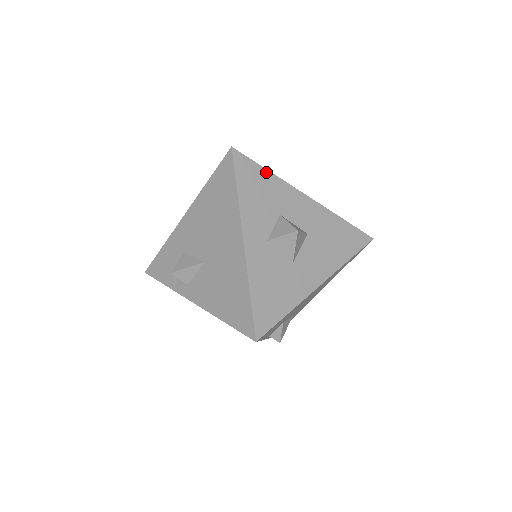
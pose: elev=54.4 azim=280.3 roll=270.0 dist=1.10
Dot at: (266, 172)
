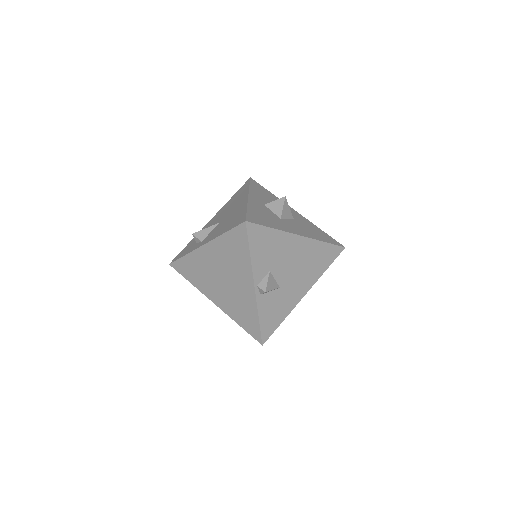
Dot at: (270, 192)
